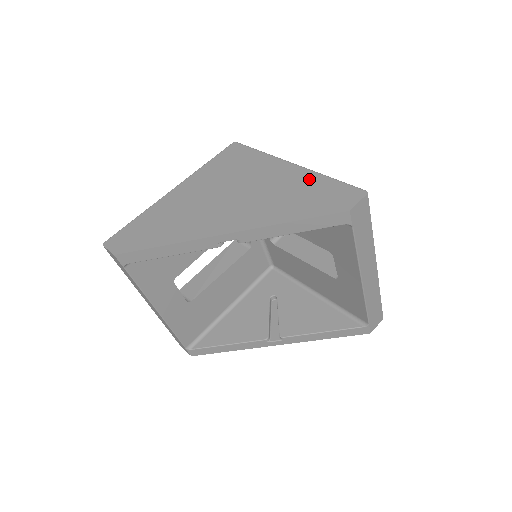
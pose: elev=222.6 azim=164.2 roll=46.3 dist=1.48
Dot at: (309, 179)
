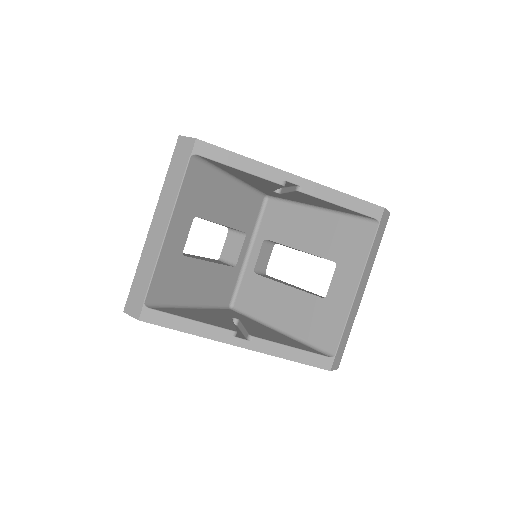
Dot at: occluded
